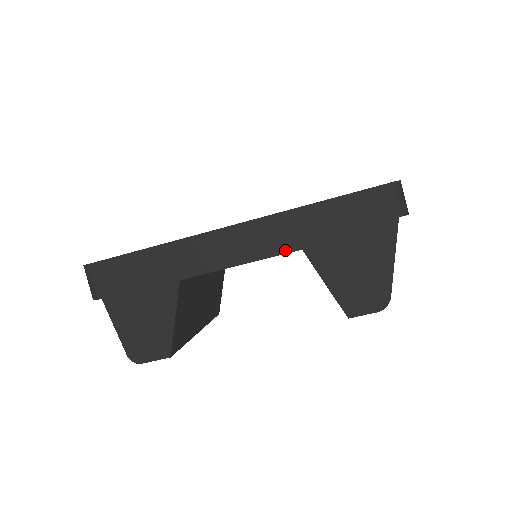
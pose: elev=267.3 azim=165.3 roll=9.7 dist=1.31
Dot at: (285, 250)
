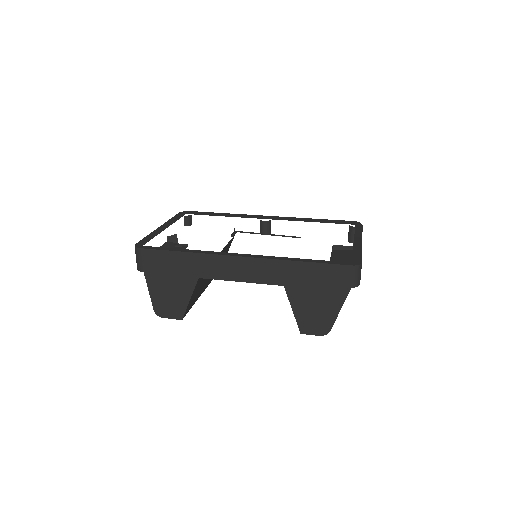
Dot at: (273, 283)
